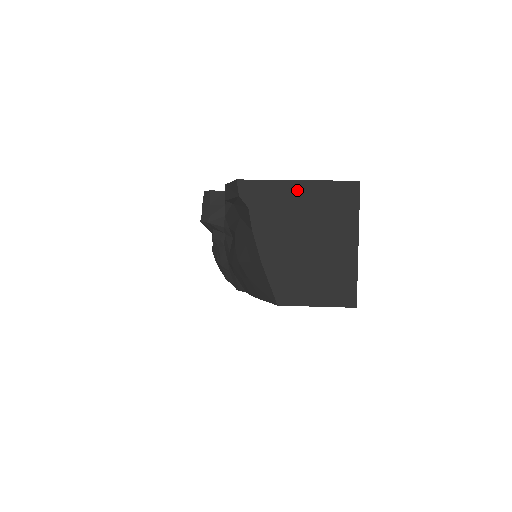
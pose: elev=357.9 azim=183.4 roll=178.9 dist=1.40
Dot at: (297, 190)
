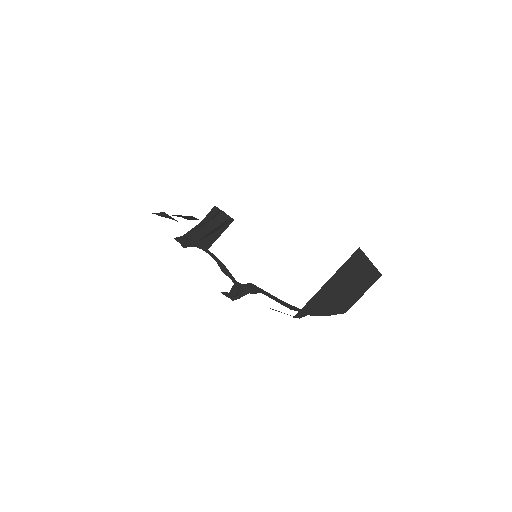
Dot at: (328, 285)
